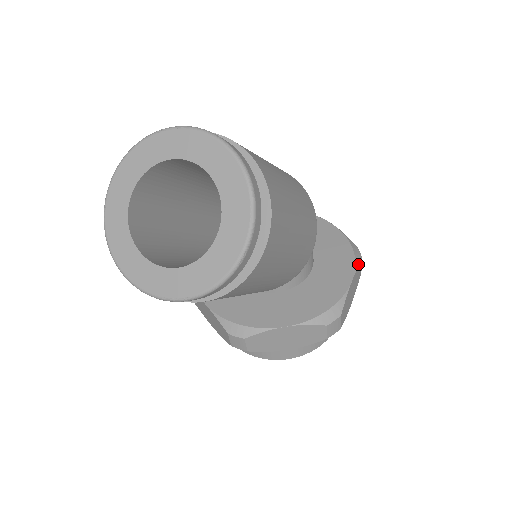
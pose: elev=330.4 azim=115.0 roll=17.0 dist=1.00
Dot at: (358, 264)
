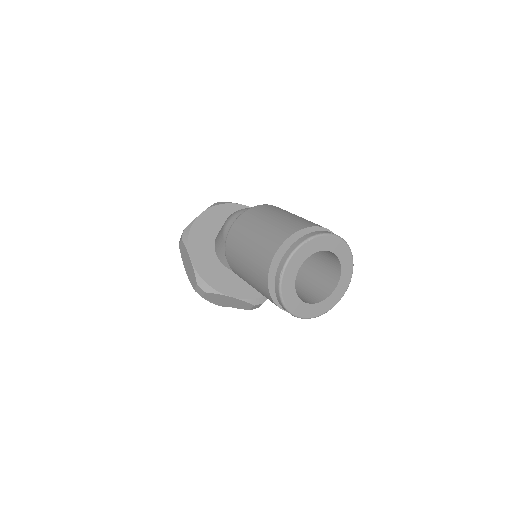
Dot at: occluded
